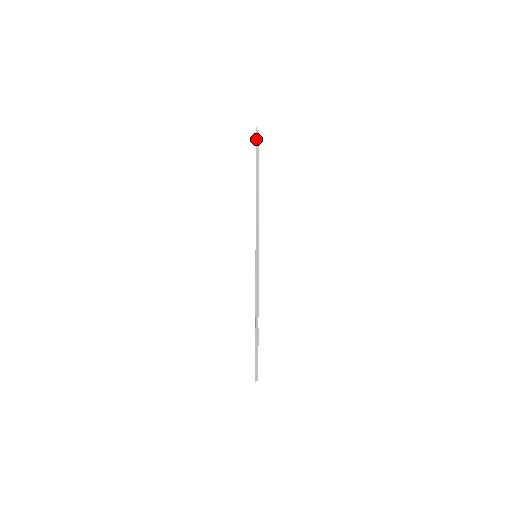
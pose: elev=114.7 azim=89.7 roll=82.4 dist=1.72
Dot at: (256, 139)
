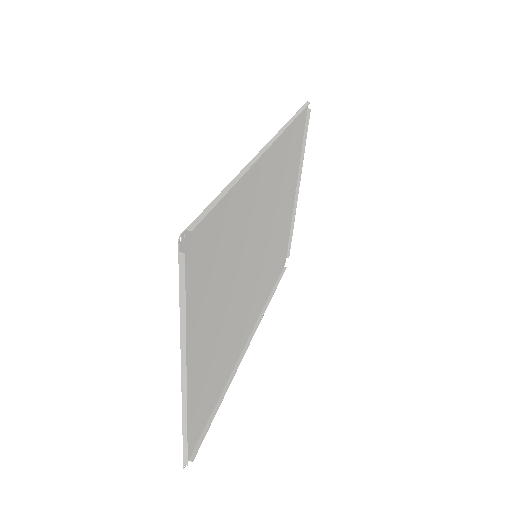
Dot at: occluded
